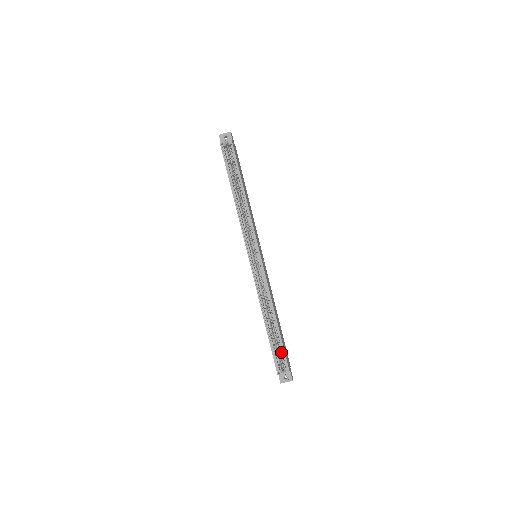
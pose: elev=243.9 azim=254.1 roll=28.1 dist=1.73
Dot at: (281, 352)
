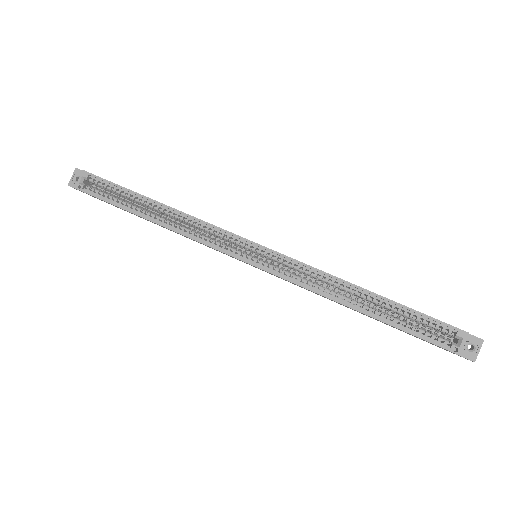
Dot at: (423, 324)
